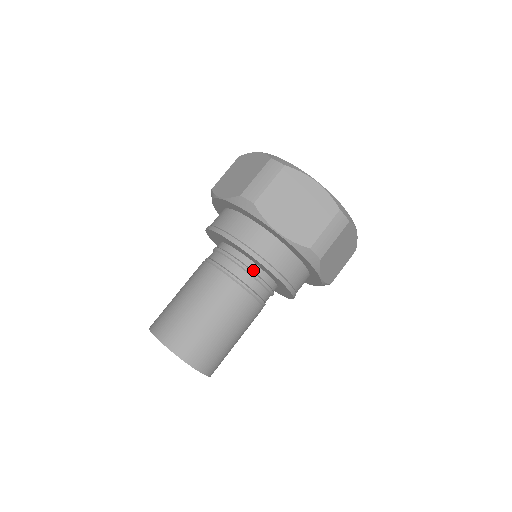
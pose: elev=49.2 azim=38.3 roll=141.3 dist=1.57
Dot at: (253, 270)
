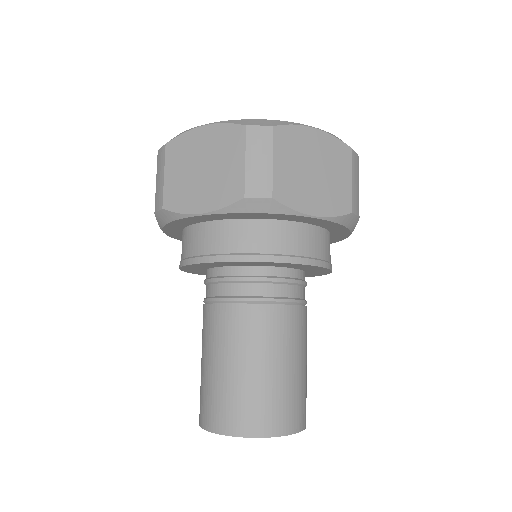
Dot at: (236, 275)
